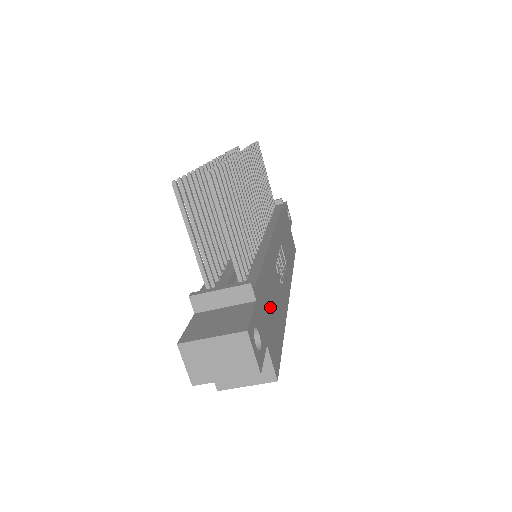
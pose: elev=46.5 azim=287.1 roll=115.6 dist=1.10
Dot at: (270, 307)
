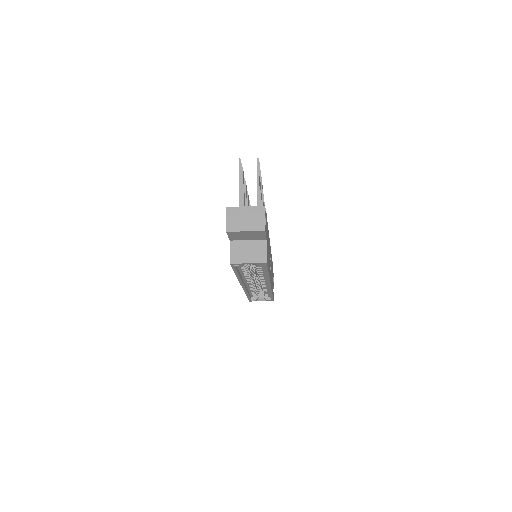
Dot at: occluded
